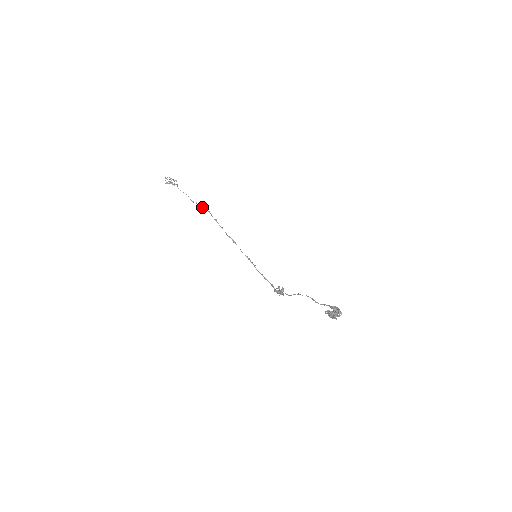
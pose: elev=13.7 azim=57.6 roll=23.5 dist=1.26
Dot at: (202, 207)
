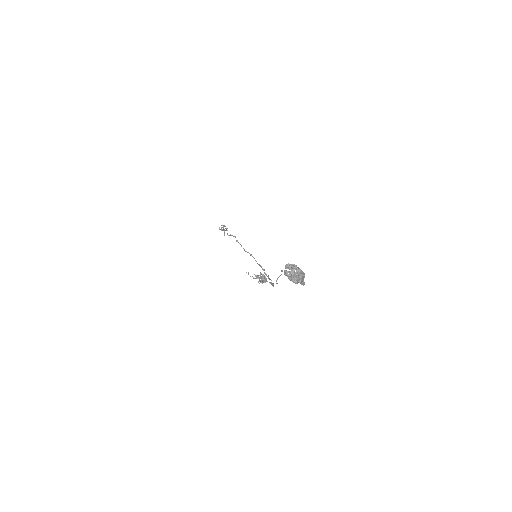
Dot at: occluded
